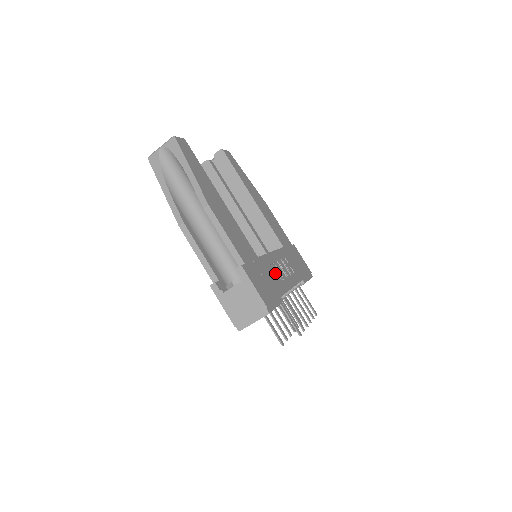
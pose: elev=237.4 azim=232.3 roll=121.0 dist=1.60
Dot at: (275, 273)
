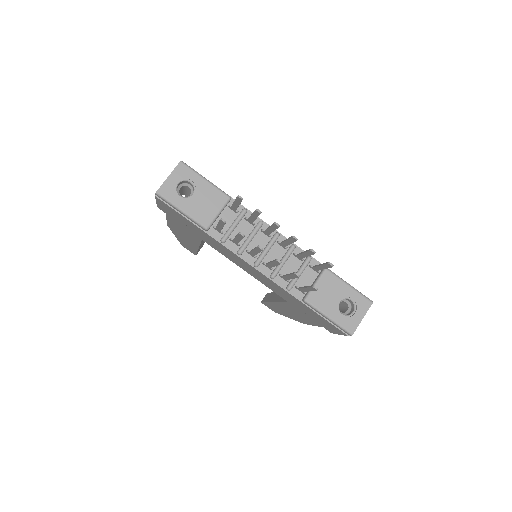
Dot at: occluded
